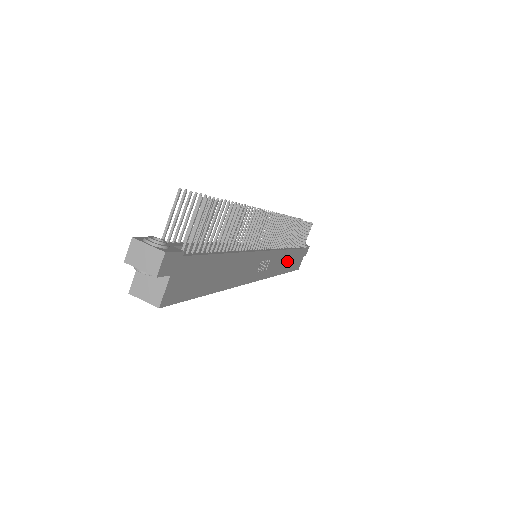
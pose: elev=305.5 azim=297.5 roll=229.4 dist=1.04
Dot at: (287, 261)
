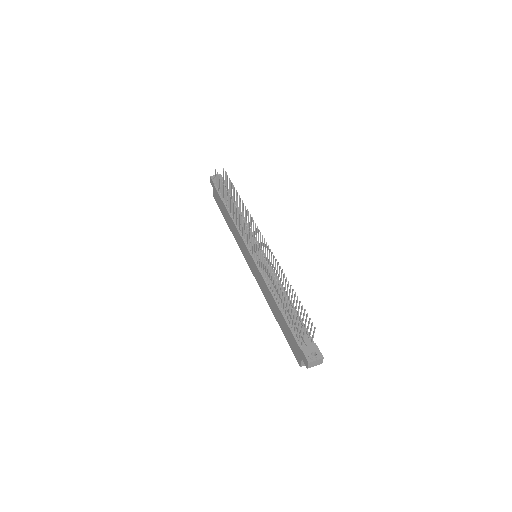
Dot at: occluded
